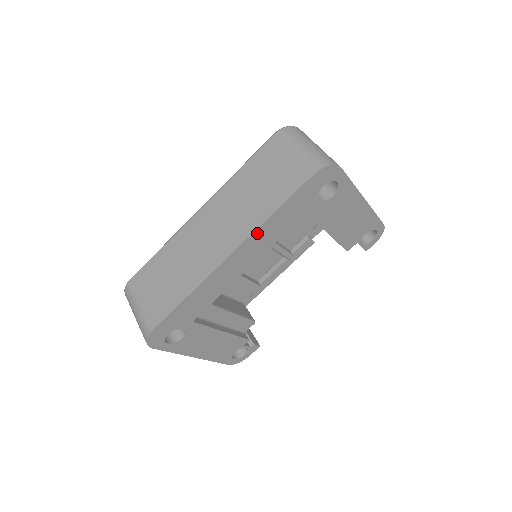
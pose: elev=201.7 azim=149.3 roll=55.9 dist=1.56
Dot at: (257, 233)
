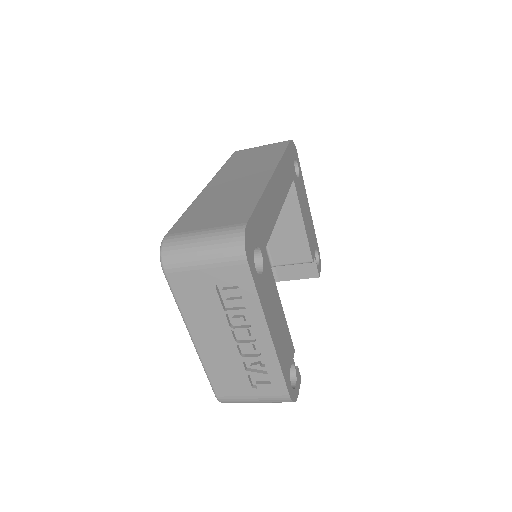
Dot at: (280, 166)
